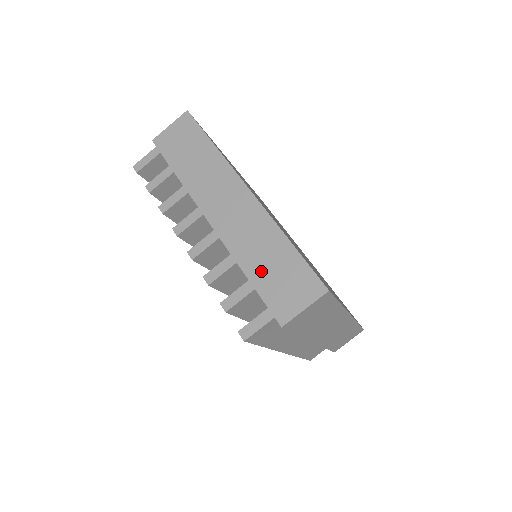
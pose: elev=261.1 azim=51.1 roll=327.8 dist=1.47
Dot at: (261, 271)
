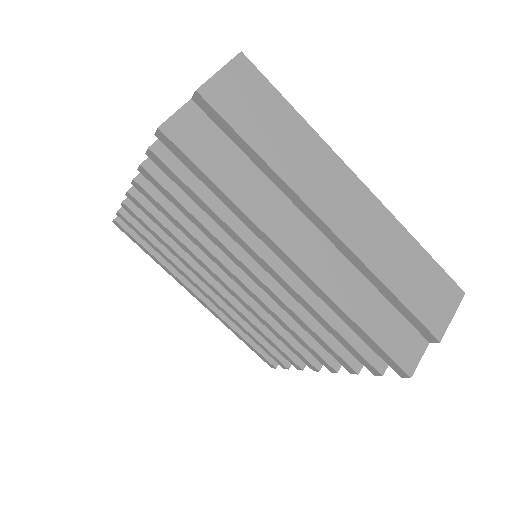
Dot at: occluded
